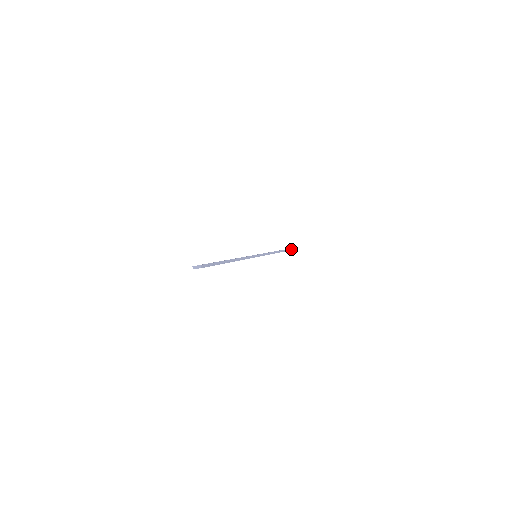
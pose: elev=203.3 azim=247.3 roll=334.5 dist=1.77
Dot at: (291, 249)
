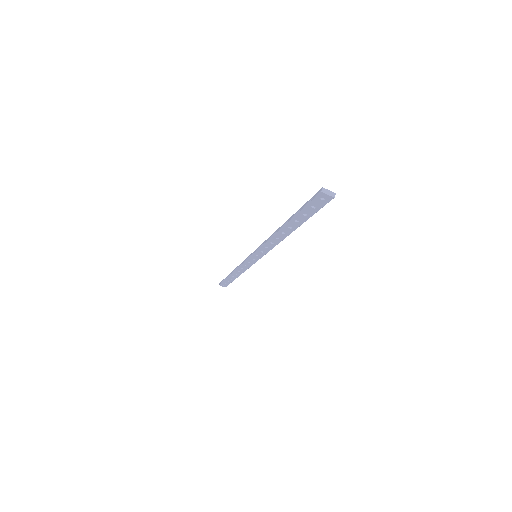
Dot at: (227, 285)
